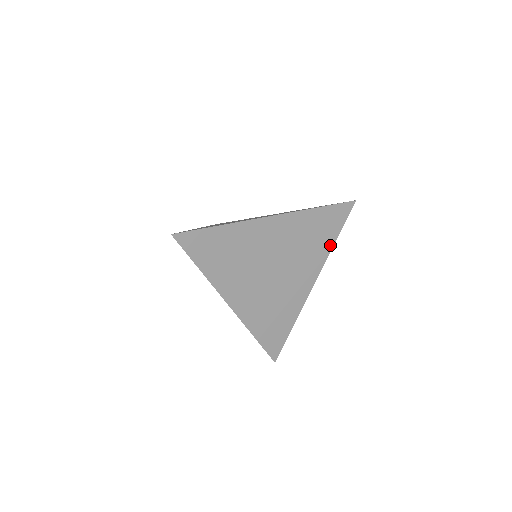
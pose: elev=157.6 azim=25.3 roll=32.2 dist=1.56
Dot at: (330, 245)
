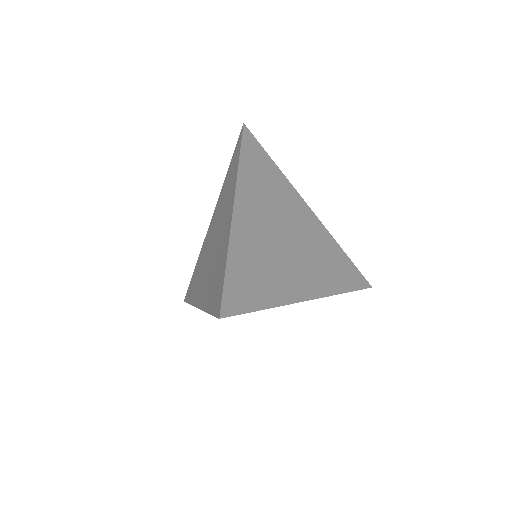
Dot at: (339, 289)
